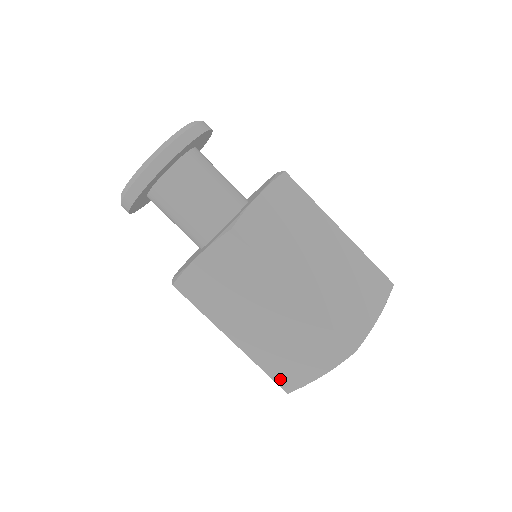
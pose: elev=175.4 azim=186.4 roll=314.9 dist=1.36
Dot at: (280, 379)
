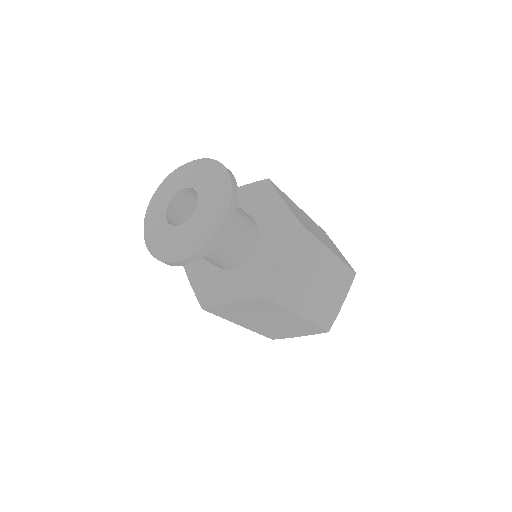
Dot at: (325, 324)
